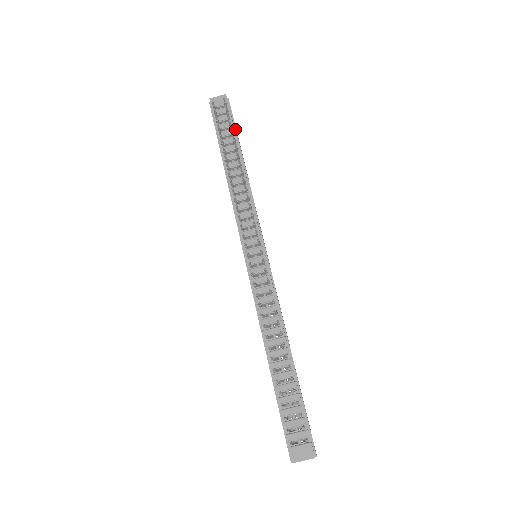
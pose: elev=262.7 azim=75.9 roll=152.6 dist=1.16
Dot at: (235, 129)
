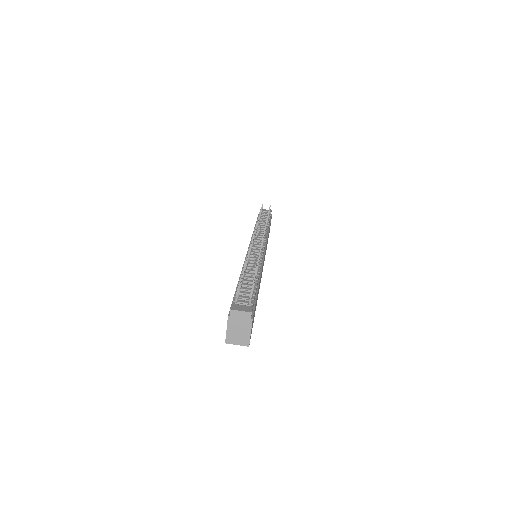
Dot at: (270, 220)
